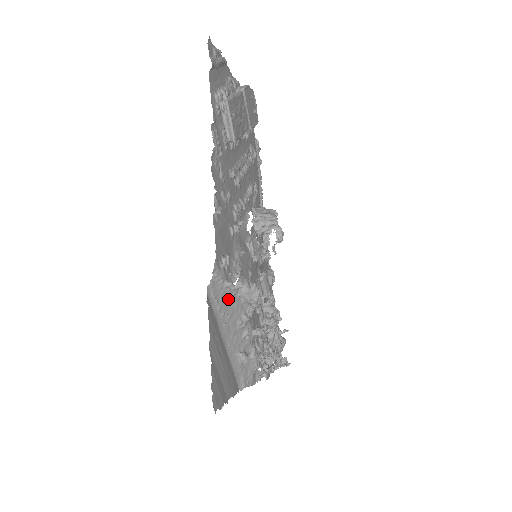
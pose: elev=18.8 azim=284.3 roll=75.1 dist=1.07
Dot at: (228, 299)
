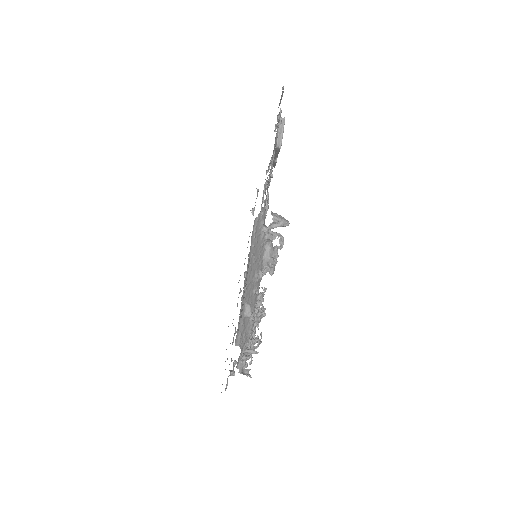
Dot at: (259, 244)
